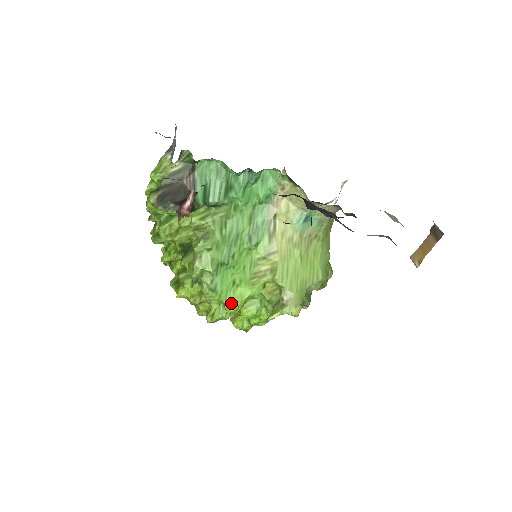
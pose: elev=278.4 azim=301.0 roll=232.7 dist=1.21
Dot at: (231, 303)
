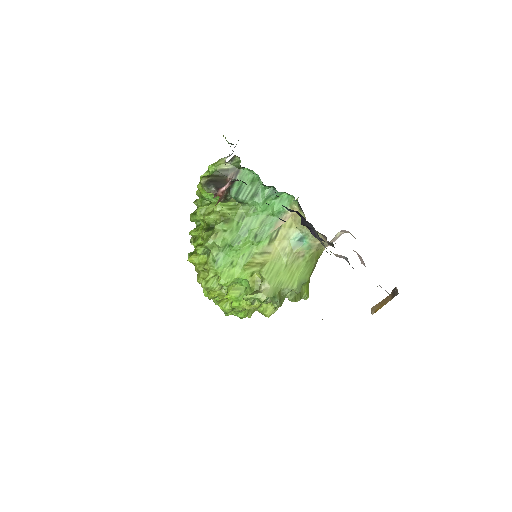
Dot at: (224, 277)
